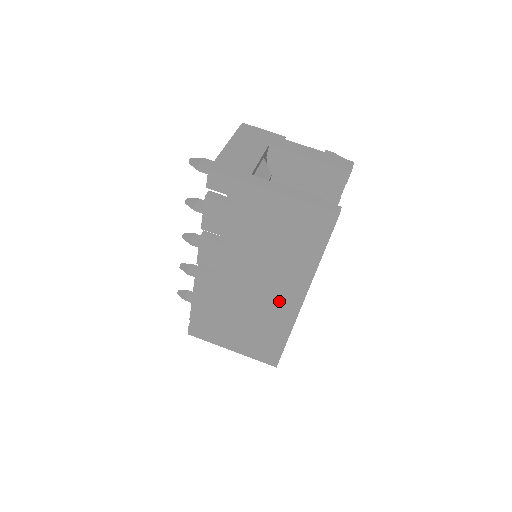
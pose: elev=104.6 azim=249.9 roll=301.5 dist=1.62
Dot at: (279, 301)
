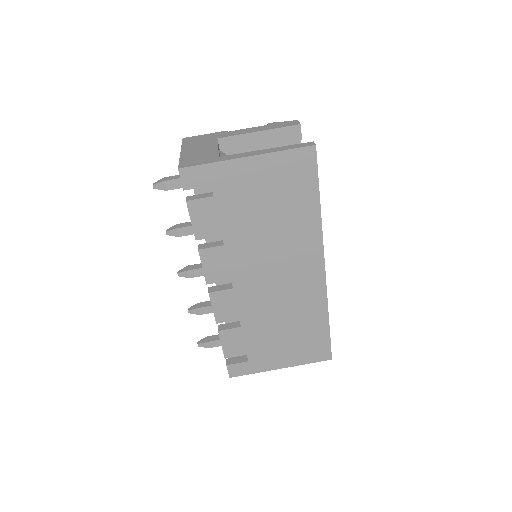
Dot at: (302, 277)
